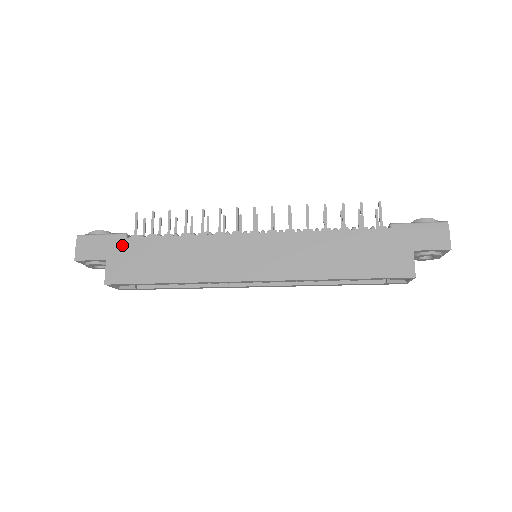
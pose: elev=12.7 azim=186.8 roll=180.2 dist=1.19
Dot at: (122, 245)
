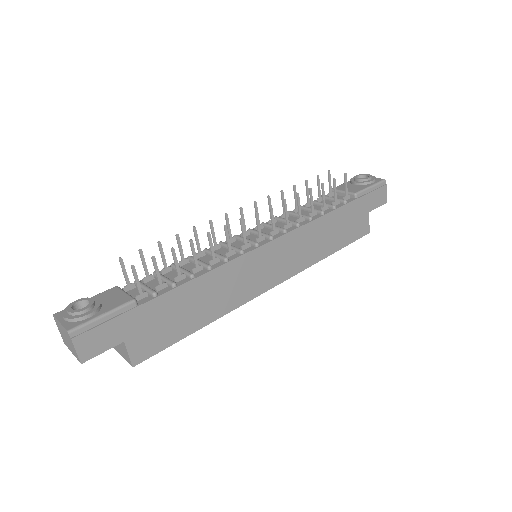
Dot at: (138, 316)
